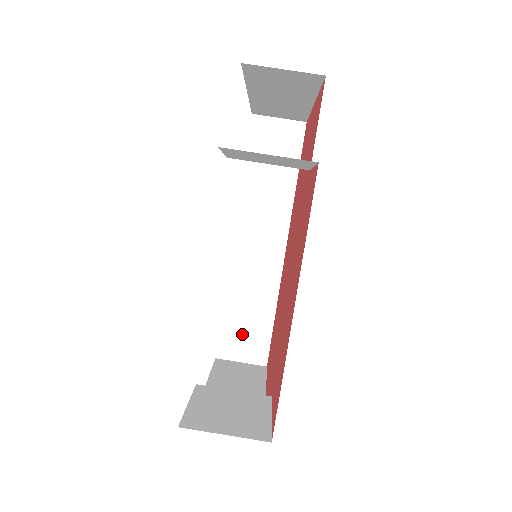
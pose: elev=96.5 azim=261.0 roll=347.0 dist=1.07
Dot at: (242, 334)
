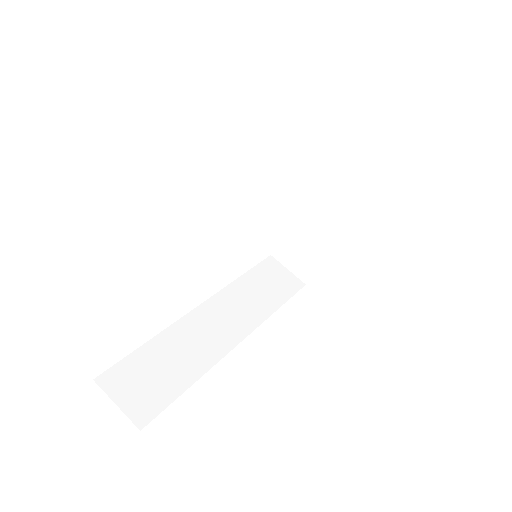
Dot at: (143, 378)
